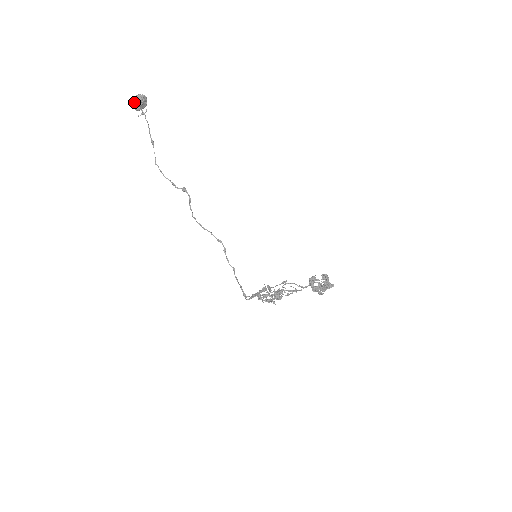
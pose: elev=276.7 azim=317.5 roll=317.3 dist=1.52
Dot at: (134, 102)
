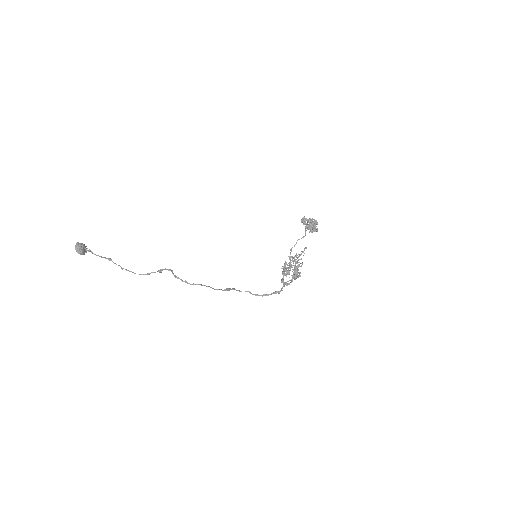
Dot at: (77, 246)
